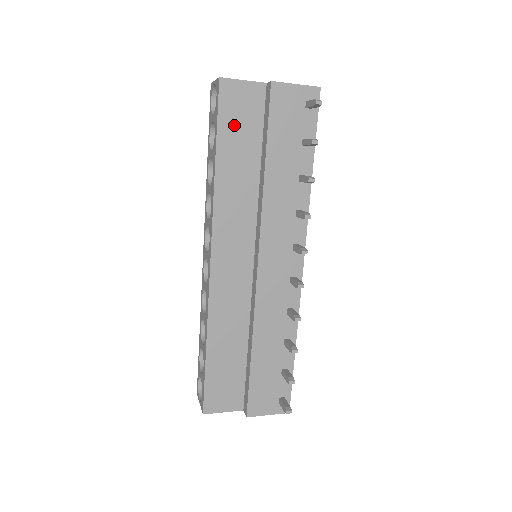
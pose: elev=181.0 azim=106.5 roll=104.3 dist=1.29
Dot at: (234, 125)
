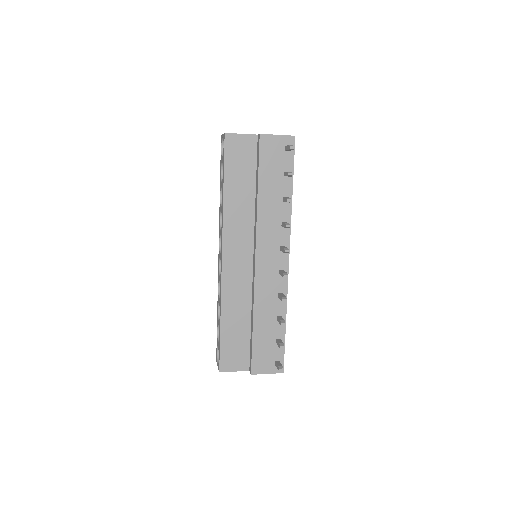
Dot at: (236, 164)
